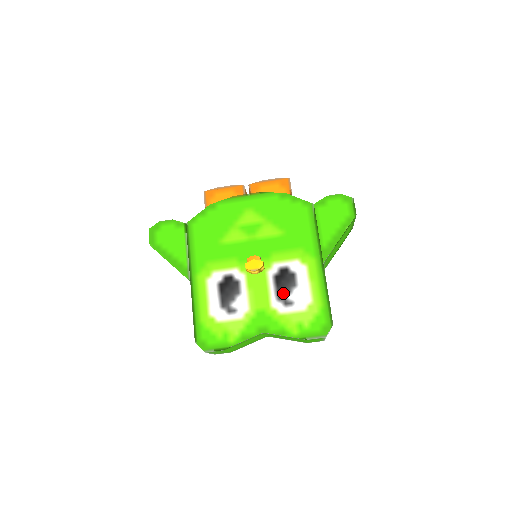
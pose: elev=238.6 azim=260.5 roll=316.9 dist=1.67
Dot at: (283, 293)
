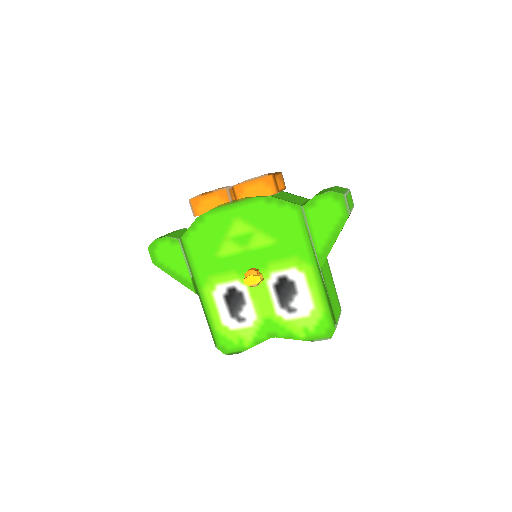
Dot at: (285, 301)
